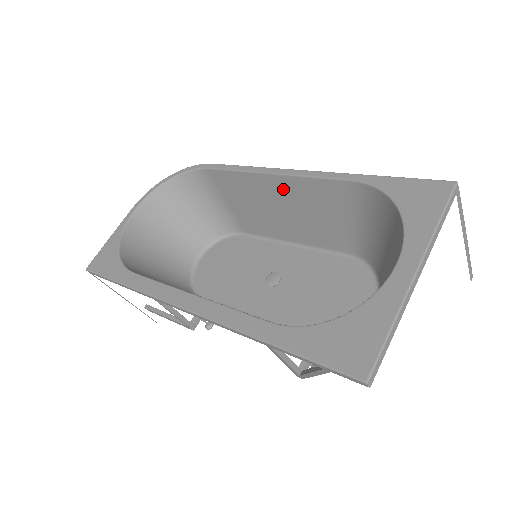
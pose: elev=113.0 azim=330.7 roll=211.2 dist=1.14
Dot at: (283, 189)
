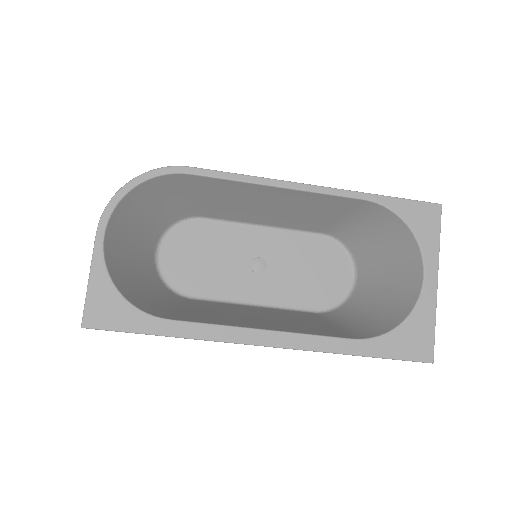
Dot at: (285, 197)
